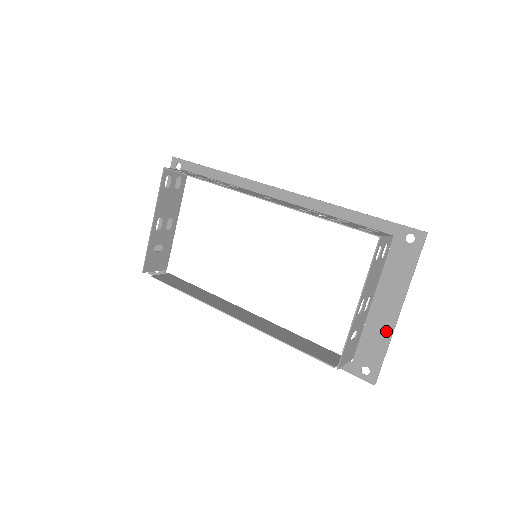
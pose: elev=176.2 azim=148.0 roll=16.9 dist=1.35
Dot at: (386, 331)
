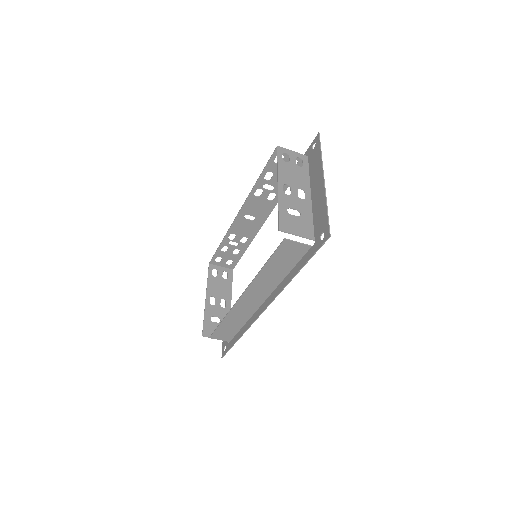
Dot at: (322, 198)
